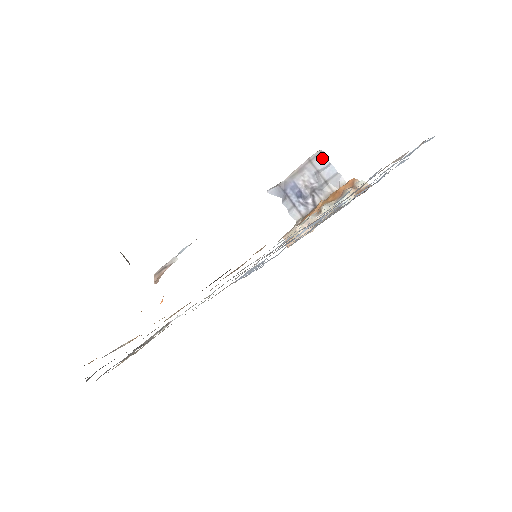
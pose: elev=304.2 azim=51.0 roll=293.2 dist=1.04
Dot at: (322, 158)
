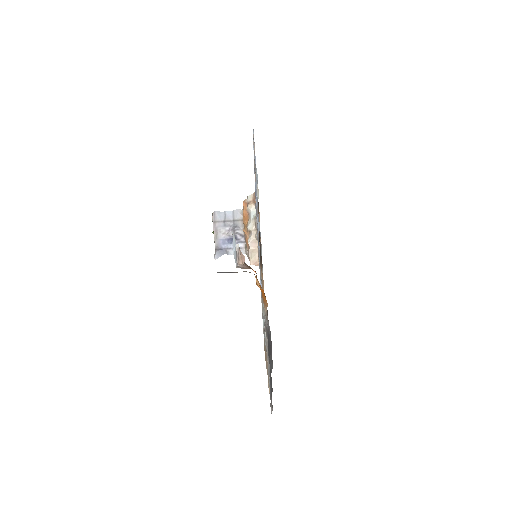
Dot at: (218, 214)
